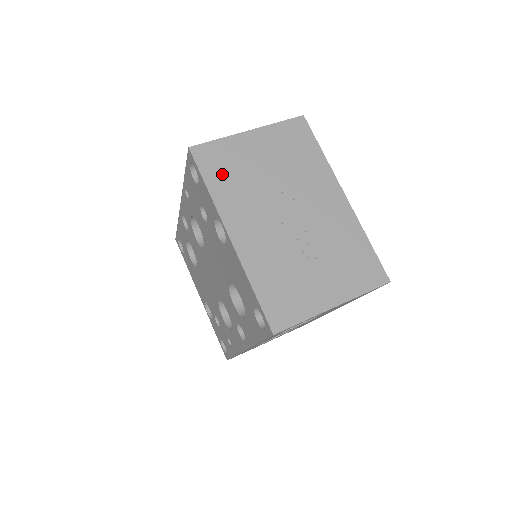
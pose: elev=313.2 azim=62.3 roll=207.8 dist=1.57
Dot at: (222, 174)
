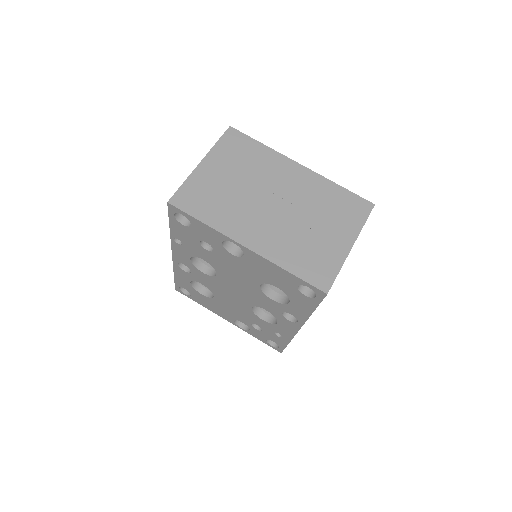
Dot at: (206, 206)
